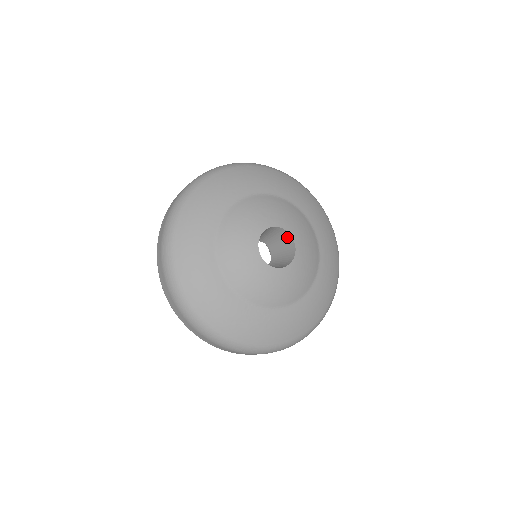
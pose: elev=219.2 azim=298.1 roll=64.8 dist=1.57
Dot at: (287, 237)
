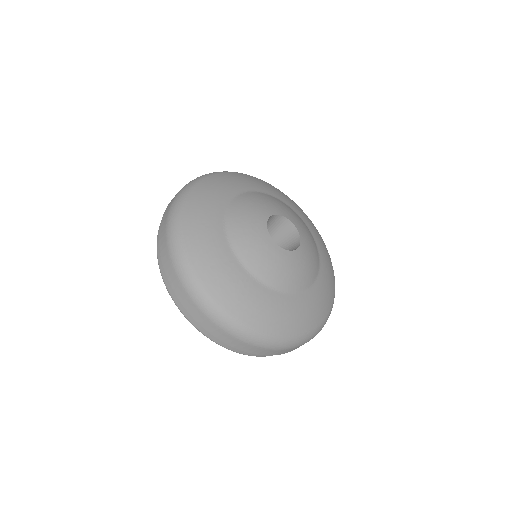
Dot at: (295, 237)
